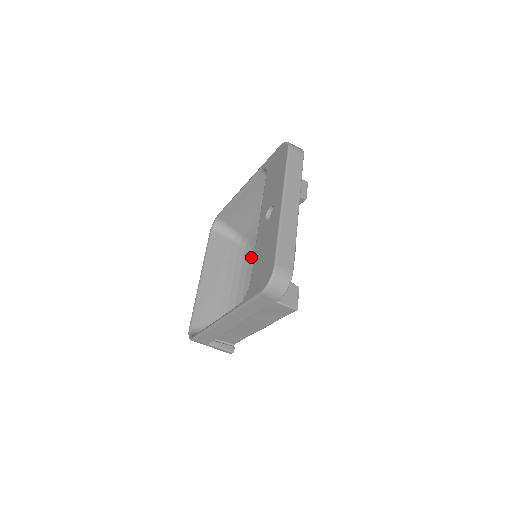
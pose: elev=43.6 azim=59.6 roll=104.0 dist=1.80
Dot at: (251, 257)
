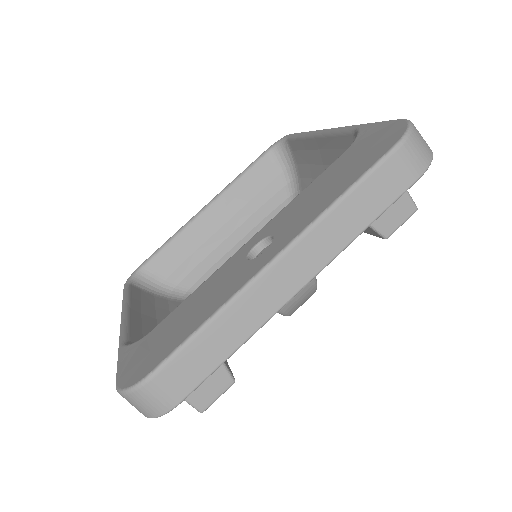
Dot at: occluded
